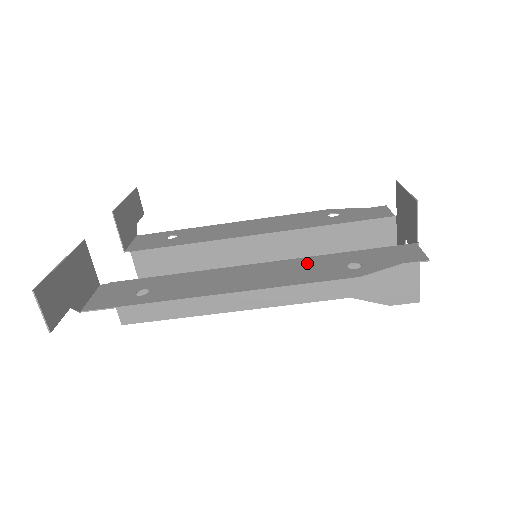
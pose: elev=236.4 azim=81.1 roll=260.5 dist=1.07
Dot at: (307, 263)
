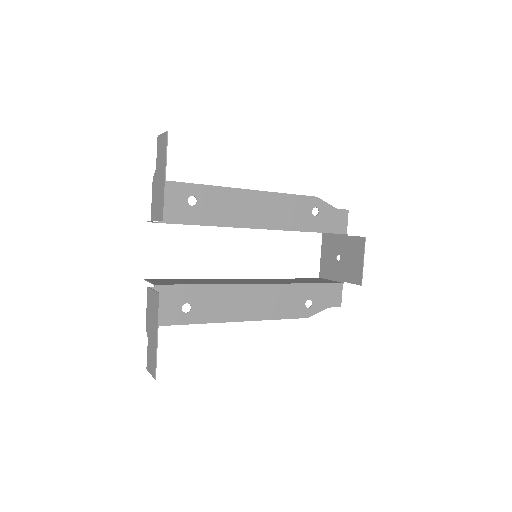
Dot at: (287, 293)
